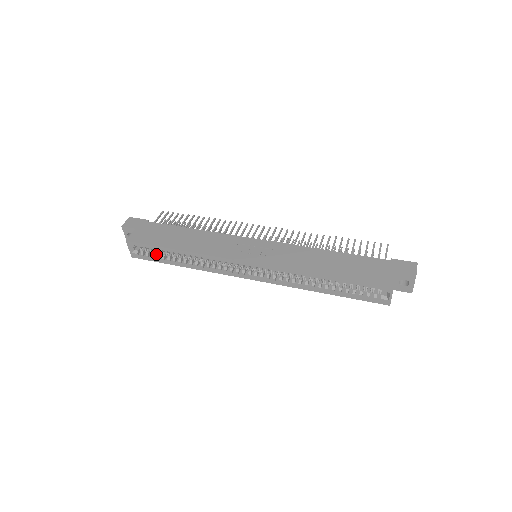
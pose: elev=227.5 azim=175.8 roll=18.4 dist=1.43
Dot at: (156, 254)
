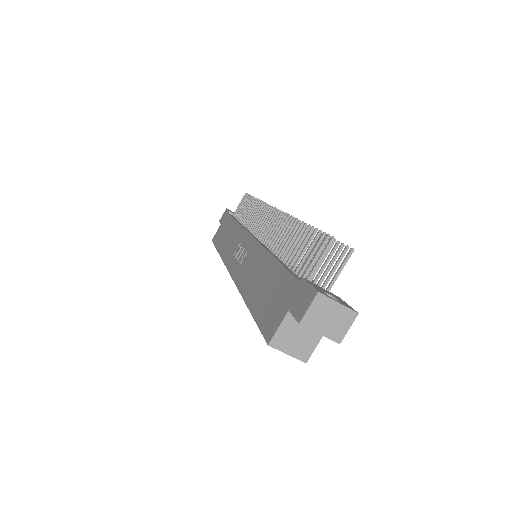
Dot at: occluded
